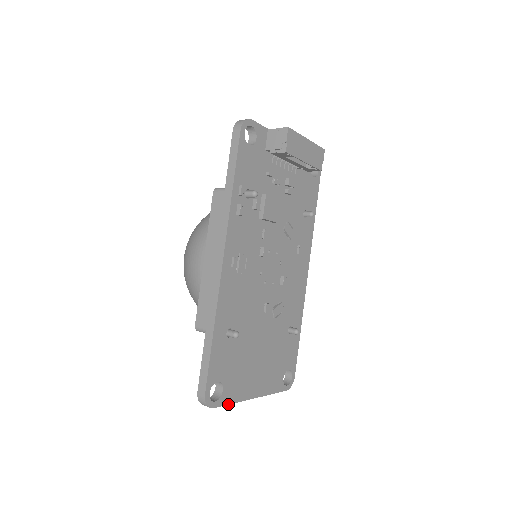
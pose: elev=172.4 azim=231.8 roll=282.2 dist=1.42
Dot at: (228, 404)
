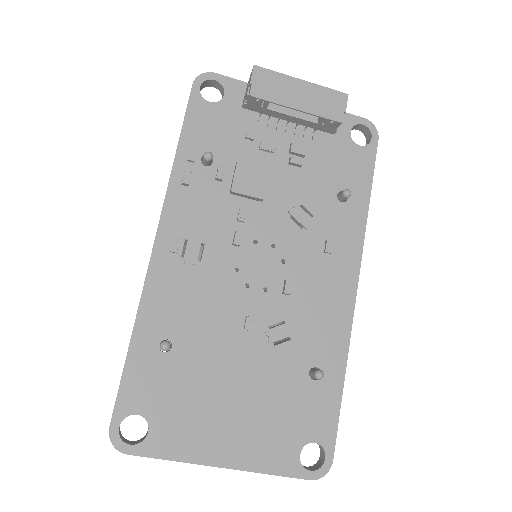
Dot at: (160, 458)
